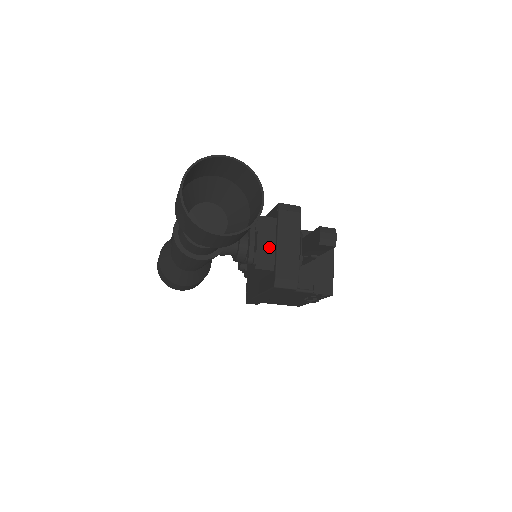
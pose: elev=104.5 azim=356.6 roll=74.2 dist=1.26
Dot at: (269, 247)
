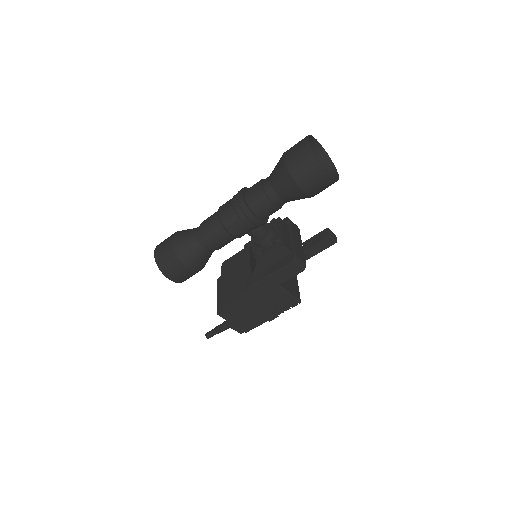
Dot at: (287, 237)
